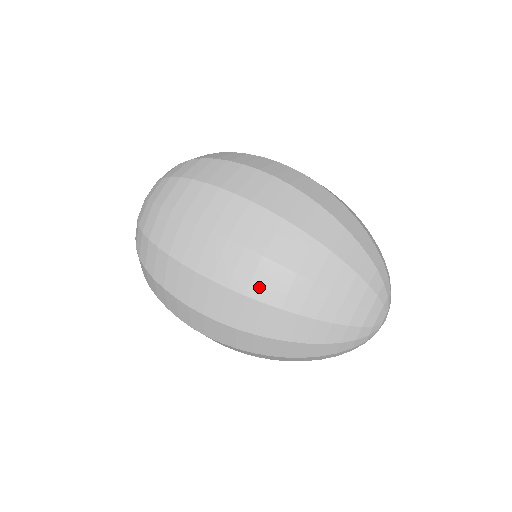
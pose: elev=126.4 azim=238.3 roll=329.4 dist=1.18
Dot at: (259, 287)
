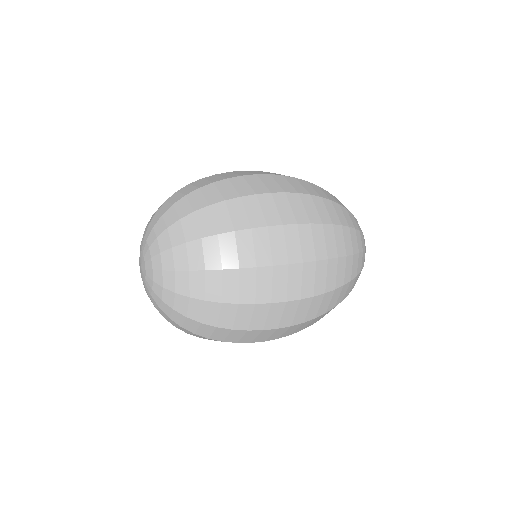
Dot at: (331, 281)
